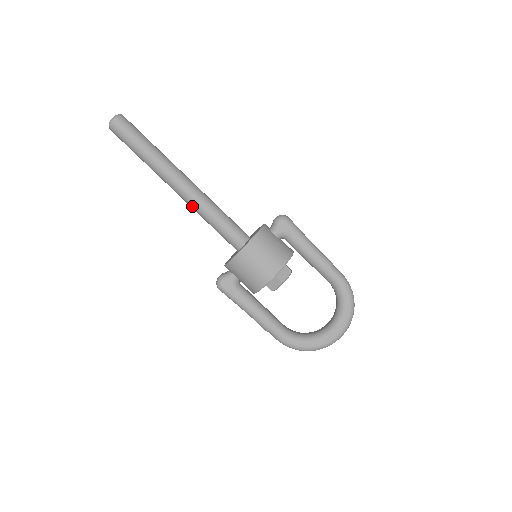
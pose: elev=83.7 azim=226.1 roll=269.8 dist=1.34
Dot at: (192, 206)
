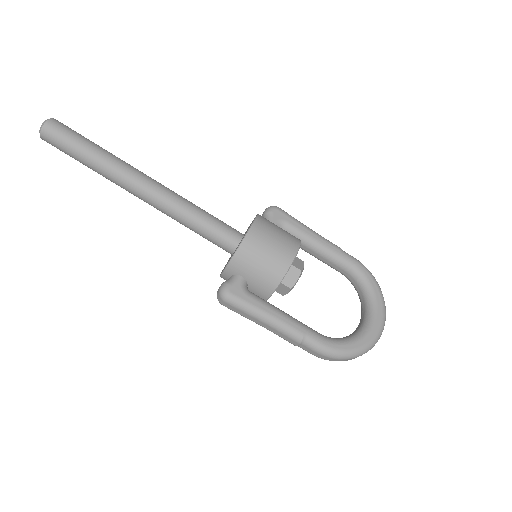
Dot at: (166, 206)
